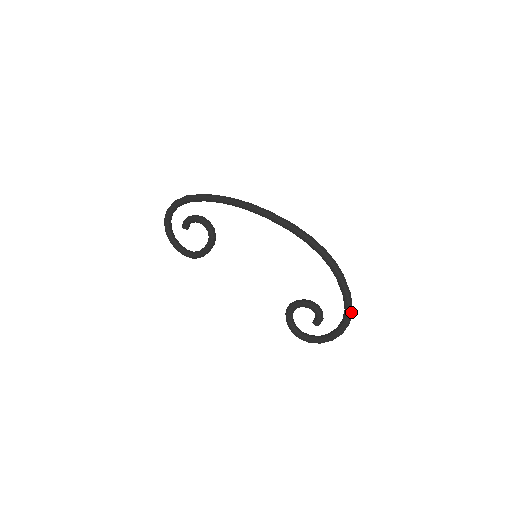
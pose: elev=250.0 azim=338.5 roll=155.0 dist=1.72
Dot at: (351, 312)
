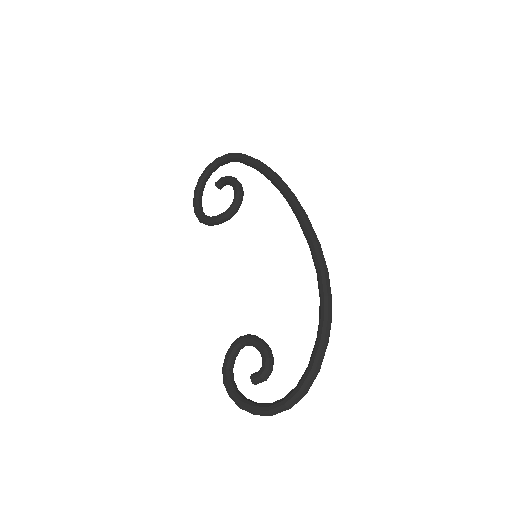
Dot at: (302, 394)
